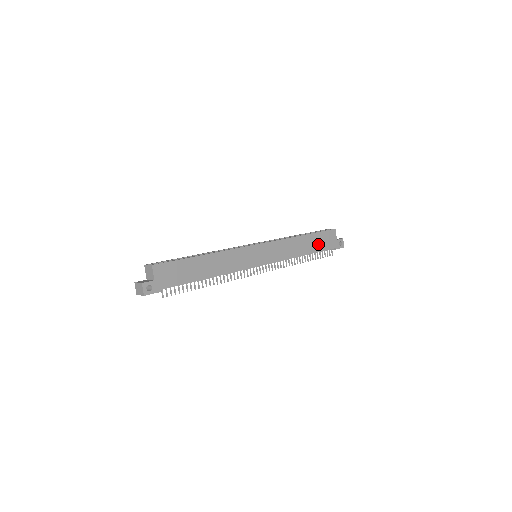
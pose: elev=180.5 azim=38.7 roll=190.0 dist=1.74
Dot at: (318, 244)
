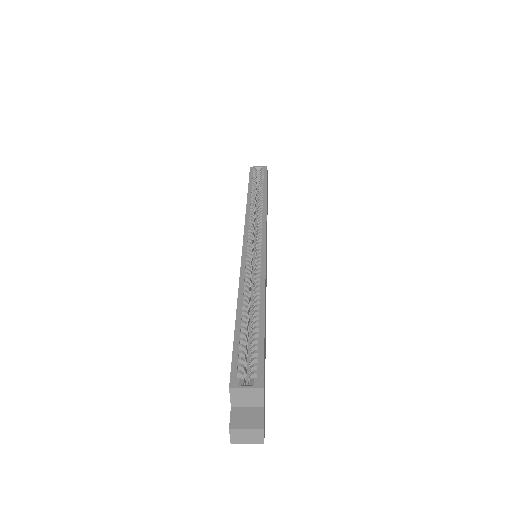
Dot at: (267, 197)
